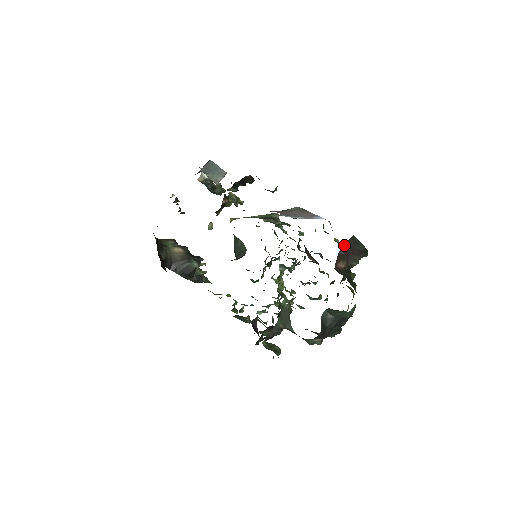
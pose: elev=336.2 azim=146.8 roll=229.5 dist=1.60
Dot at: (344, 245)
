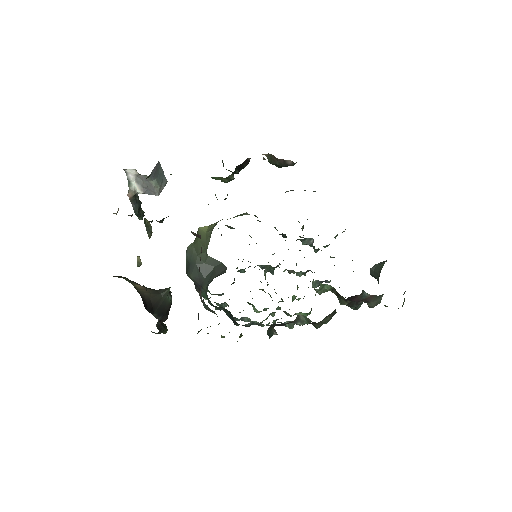
Dot at: occluded
